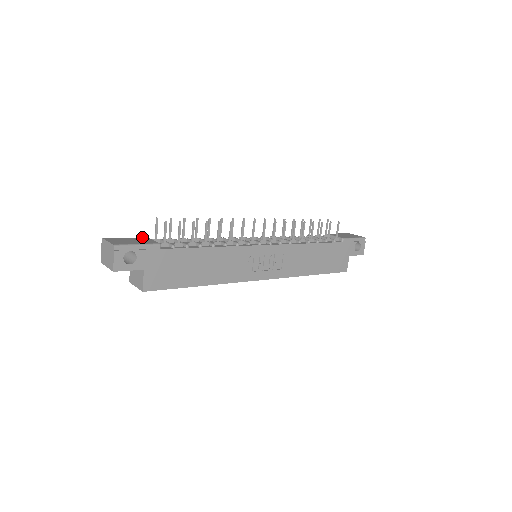
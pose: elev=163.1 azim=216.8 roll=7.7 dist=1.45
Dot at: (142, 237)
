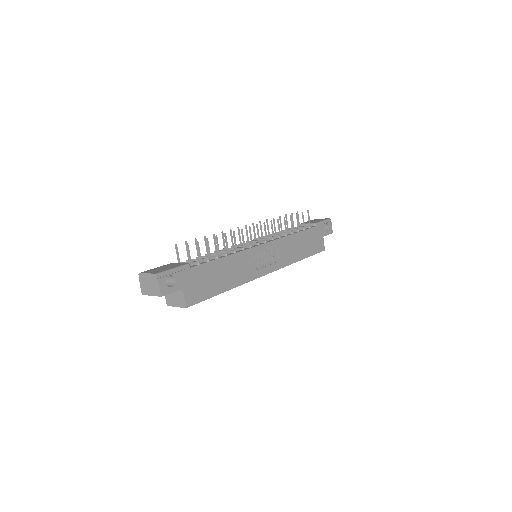
Dot at: (168, 264)
